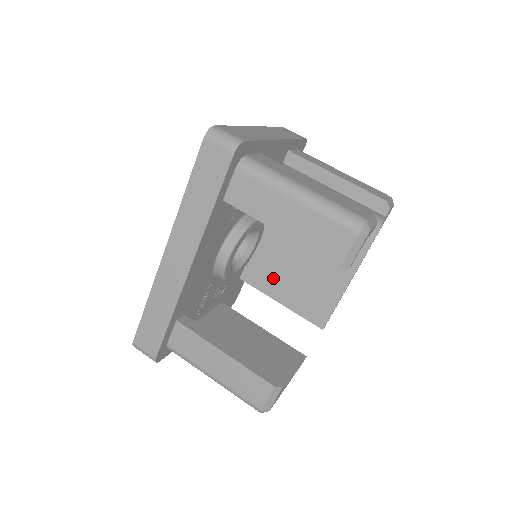
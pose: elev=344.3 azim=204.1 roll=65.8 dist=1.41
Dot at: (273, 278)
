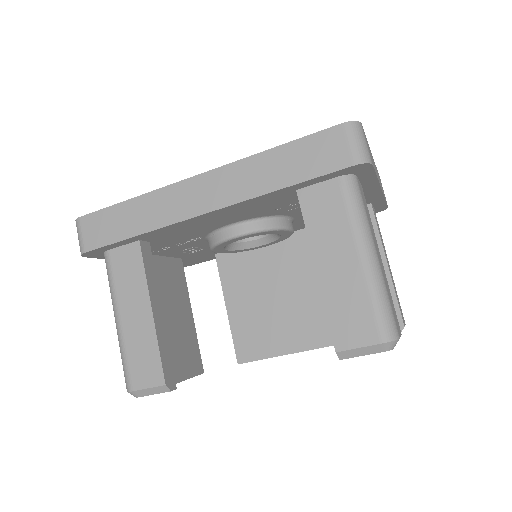
Dot at: (243, 283)
